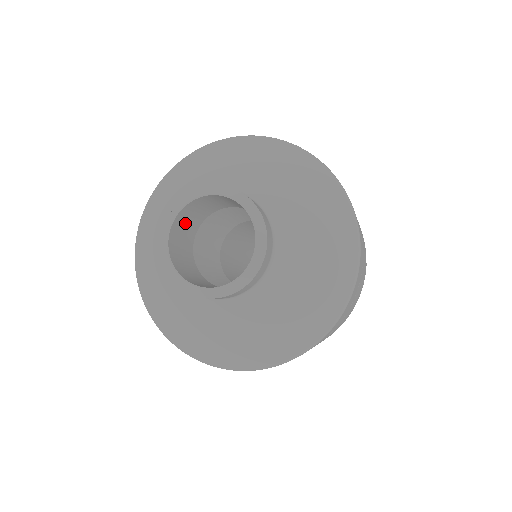
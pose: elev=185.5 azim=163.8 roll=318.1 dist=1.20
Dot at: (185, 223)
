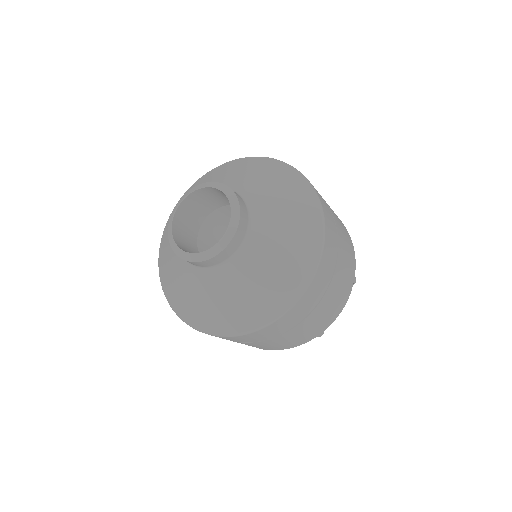
Dot at: (182, 234)
